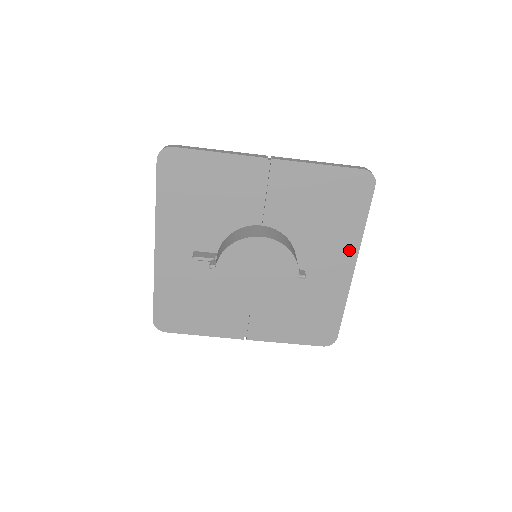
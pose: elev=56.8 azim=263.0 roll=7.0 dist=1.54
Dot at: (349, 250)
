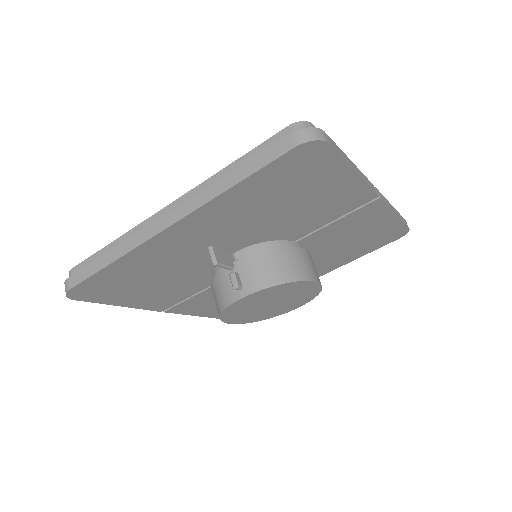
Dot at: (326, 270)
